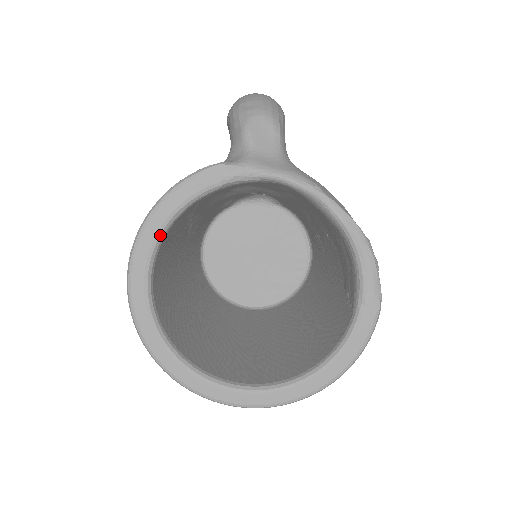
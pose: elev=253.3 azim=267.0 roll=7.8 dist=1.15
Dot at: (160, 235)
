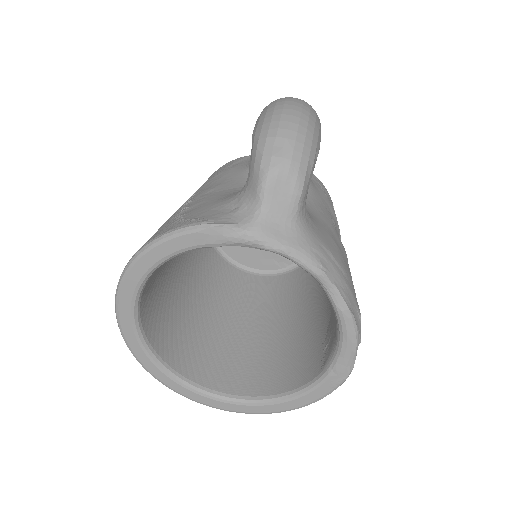
Dot at: (151, 271)
